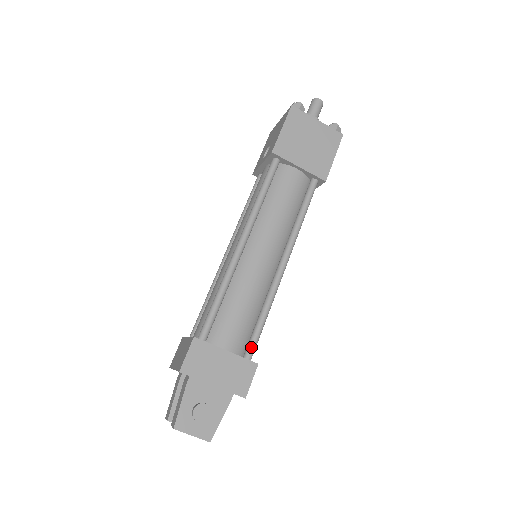
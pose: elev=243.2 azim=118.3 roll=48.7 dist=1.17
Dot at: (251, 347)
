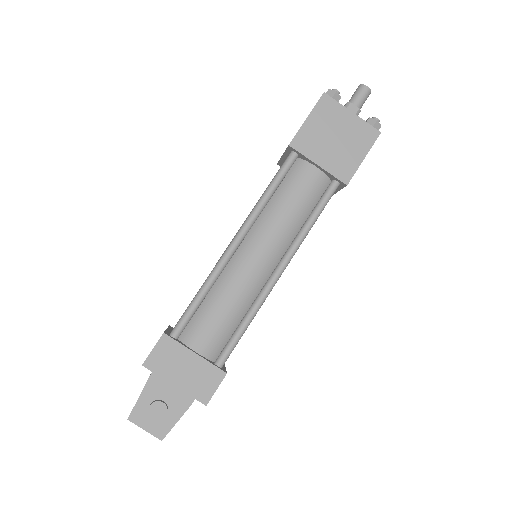
Dot at: (224, 354)
